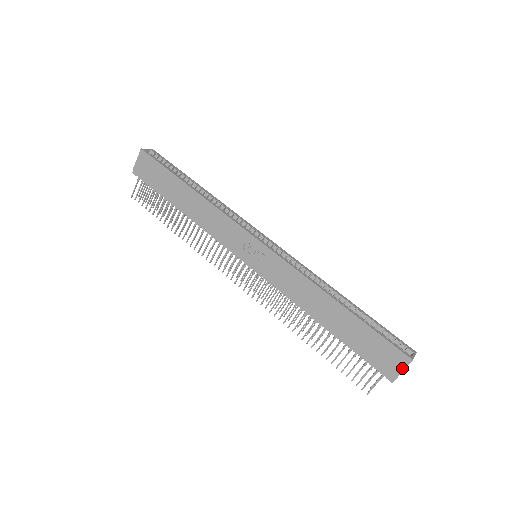
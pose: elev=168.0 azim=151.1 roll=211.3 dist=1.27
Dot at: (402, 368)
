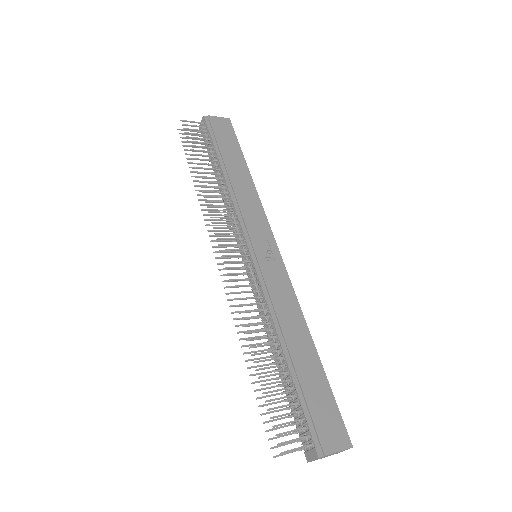
Dot at: (339, 448)
